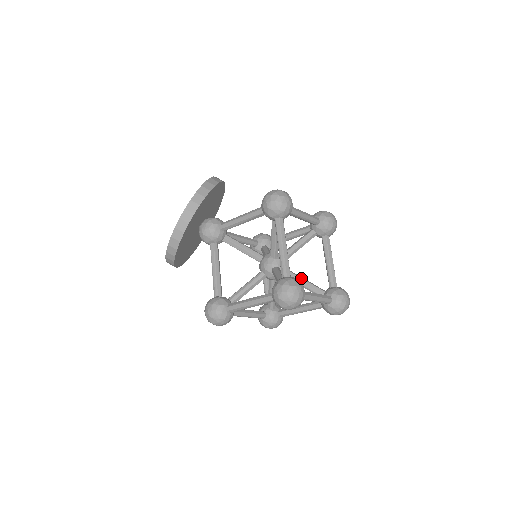
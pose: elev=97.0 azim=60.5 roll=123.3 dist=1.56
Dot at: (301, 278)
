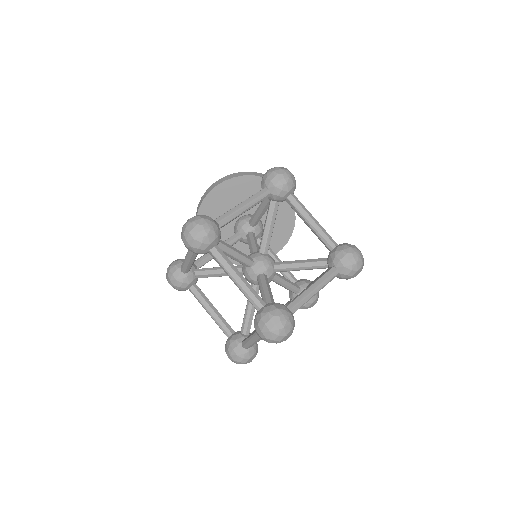
Dot at: (267, 285)
